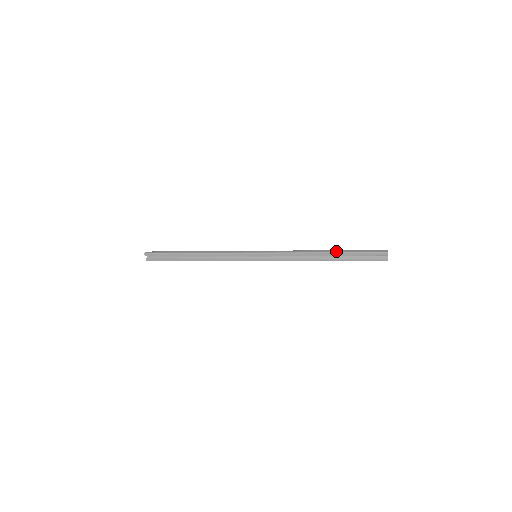
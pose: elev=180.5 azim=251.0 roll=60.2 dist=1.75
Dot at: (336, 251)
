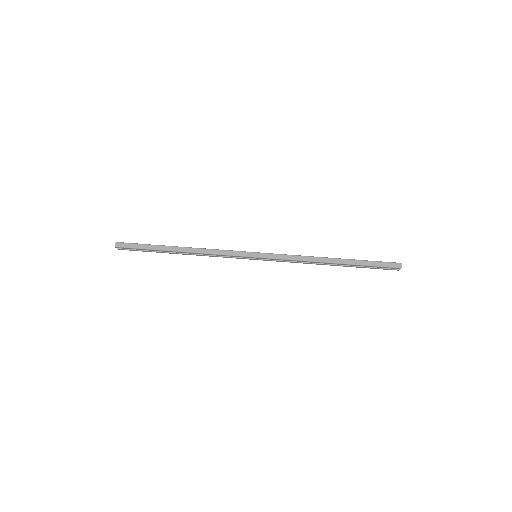
Dot at: (348, 262)
